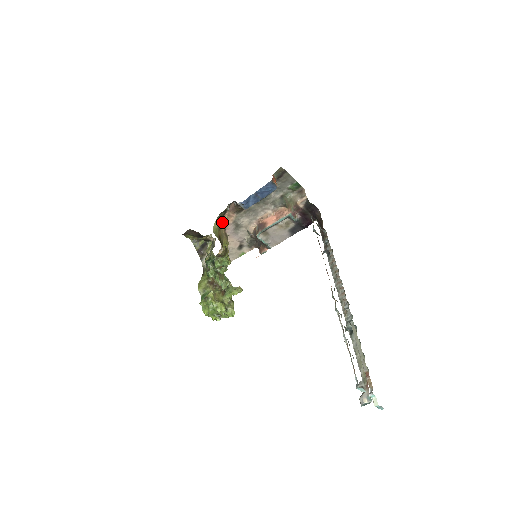
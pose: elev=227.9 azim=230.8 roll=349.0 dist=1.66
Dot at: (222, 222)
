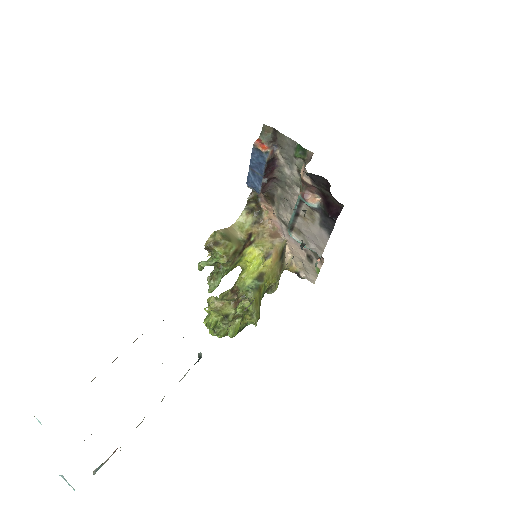
Dot at: (262, 217)
